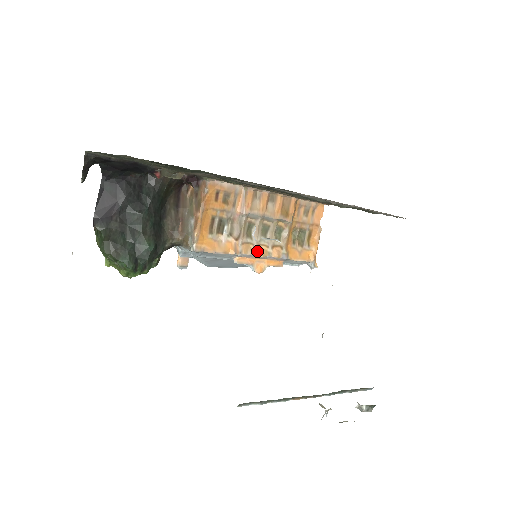
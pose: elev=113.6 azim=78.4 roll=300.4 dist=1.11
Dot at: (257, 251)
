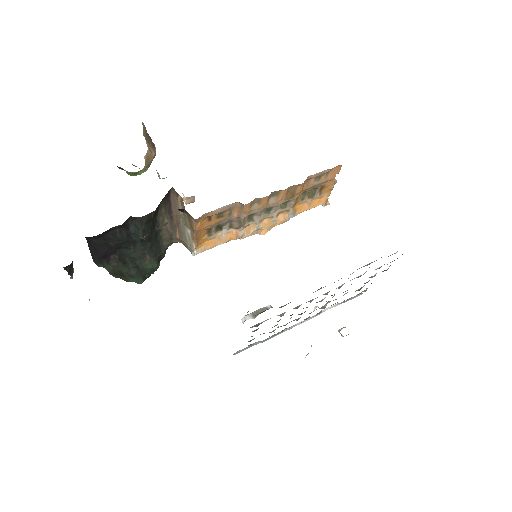
Dot at: (260, 226)
